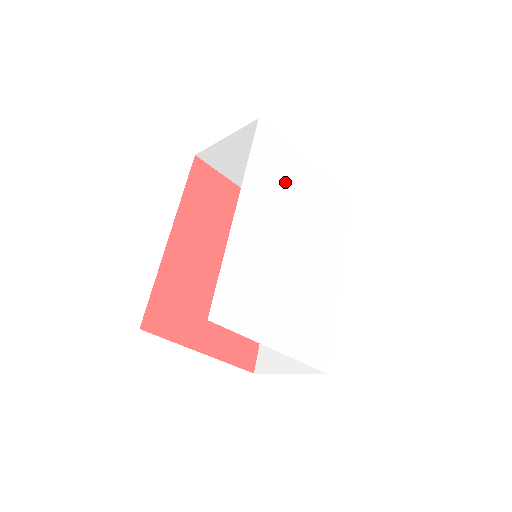
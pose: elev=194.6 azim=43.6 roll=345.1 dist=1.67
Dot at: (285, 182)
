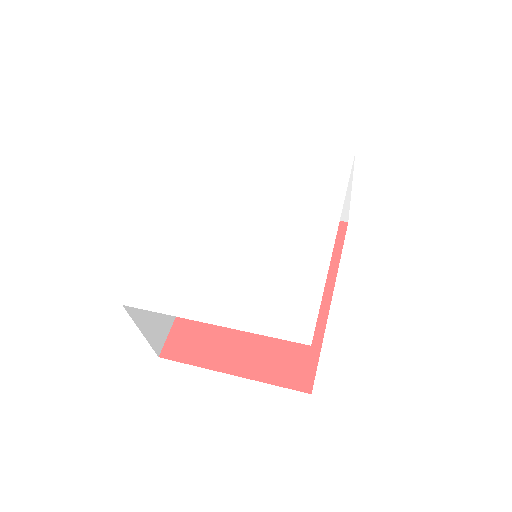
Dot at: (241, 172)
